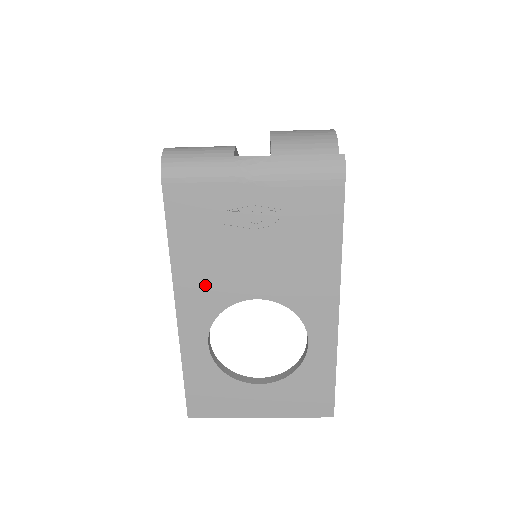
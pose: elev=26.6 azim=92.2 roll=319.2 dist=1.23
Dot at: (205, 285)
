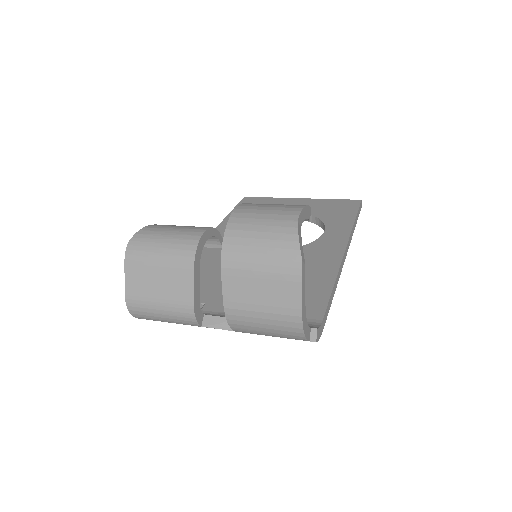
Dot at: occluded
